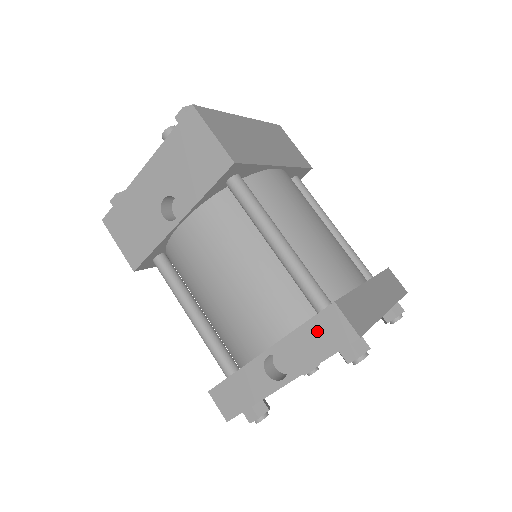
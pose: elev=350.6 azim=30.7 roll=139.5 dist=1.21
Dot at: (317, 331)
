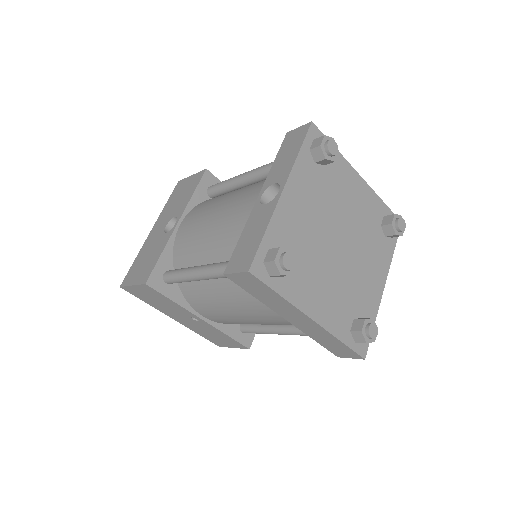
Dot at: (285, 150)
